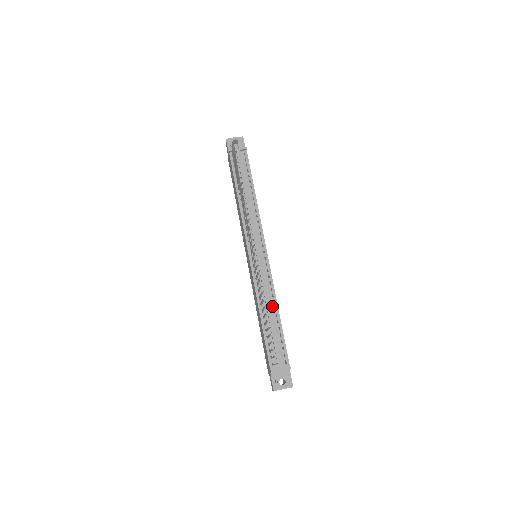
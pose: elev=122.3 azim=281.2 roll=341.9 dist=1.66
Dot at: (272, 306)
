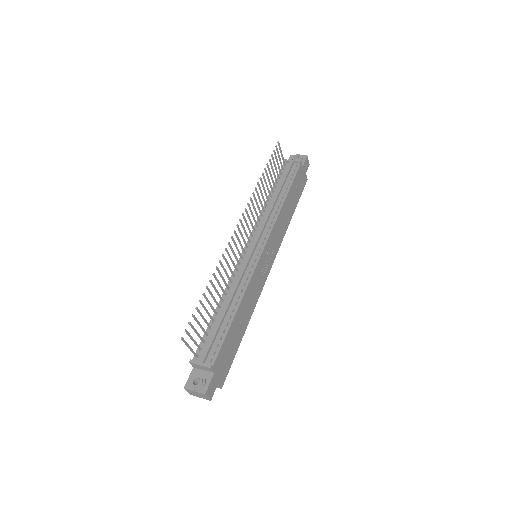
Dot at: (235, 300)
